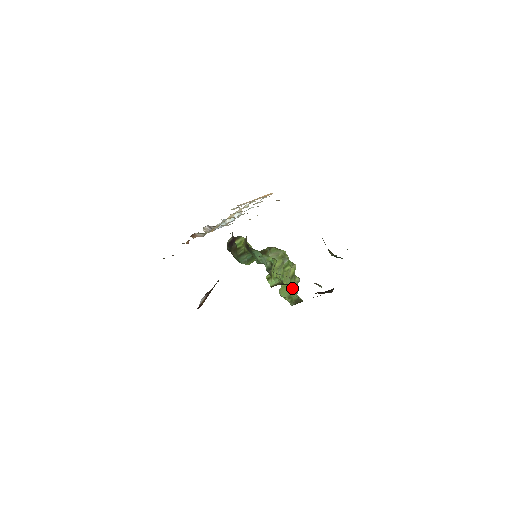
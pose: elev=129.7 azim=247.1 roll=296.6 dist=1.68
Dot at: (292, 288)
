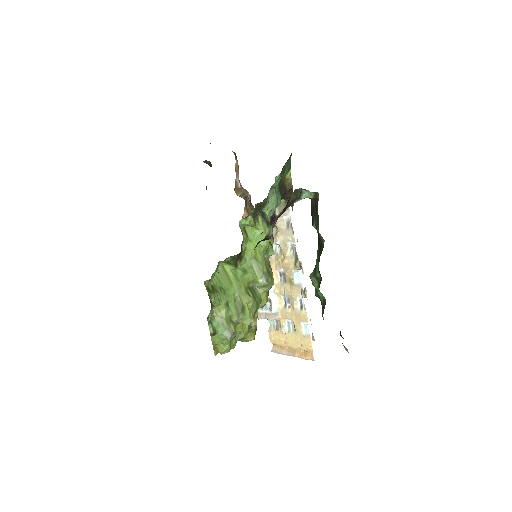
Dot at: (224, 302)
